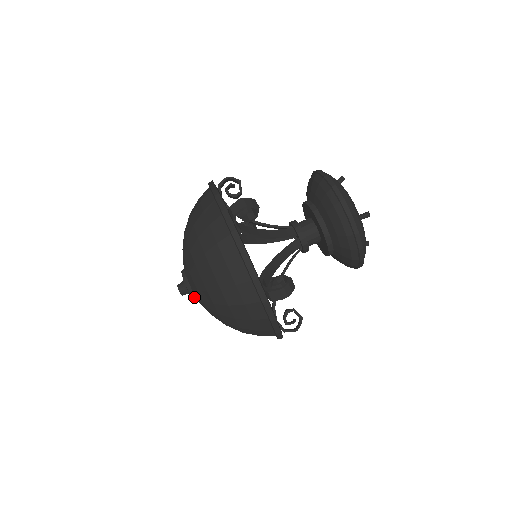
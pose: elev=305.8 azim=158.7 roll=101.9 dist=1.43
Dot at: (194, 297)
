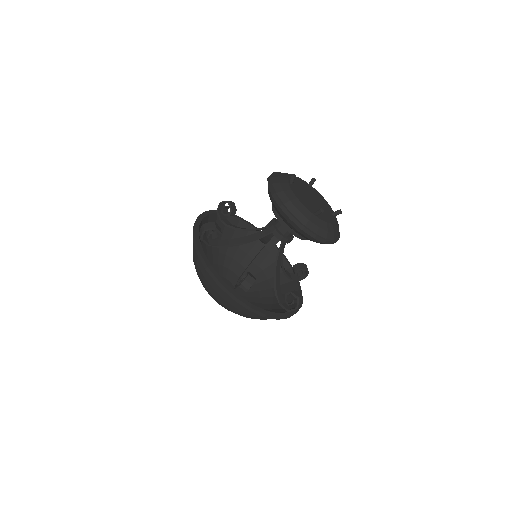
Dot at: occluded
